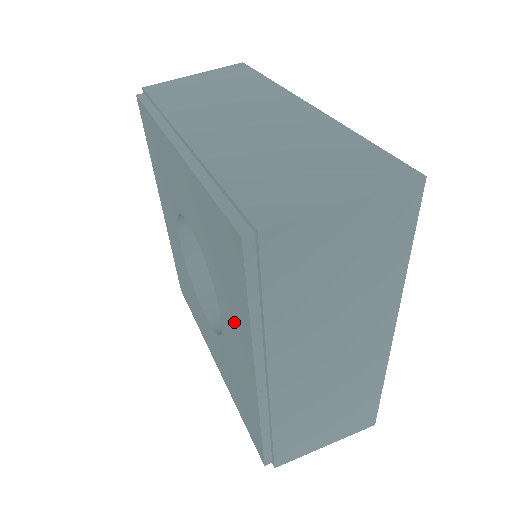
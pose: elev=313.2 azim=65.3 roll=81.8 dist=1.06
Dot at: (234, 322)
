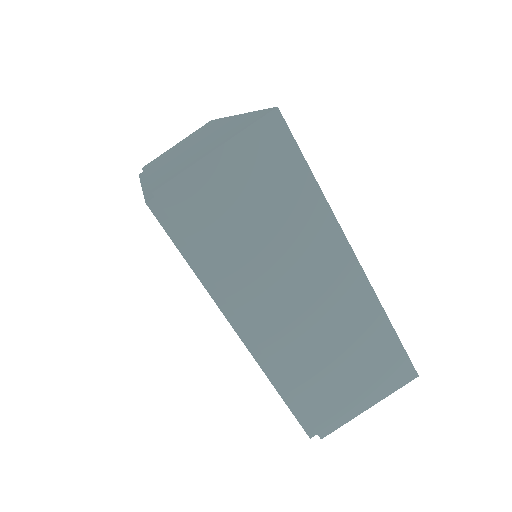
Dot at: occluded
